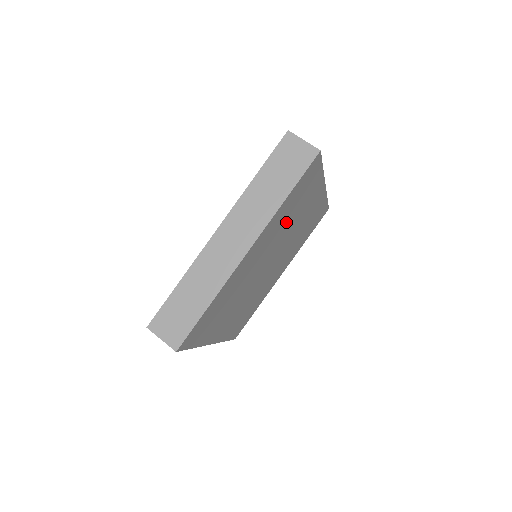
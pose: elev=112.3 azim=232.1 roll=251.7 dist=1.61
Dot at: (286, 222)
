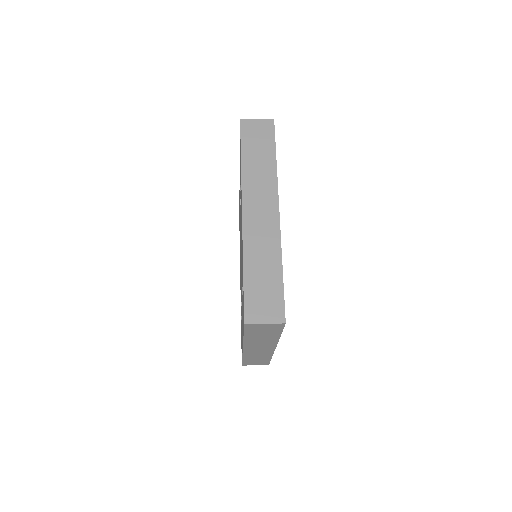
Dot at: occluded
